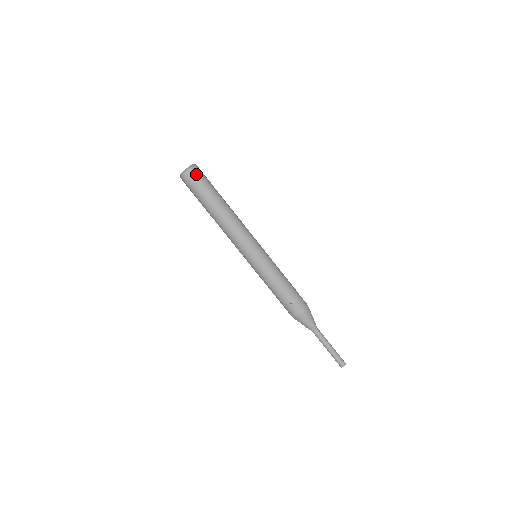
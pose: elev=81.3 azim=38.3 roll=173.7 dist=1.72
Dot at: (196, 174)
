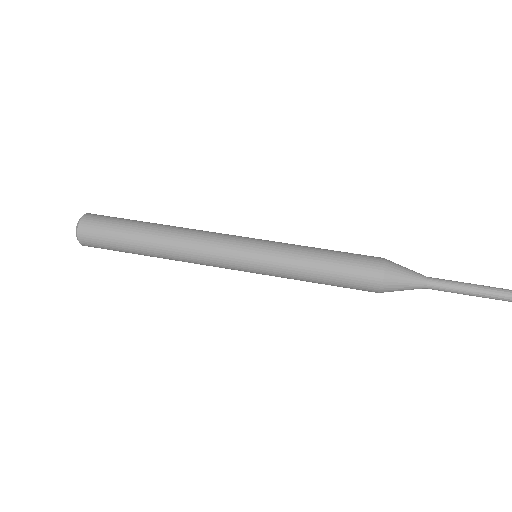
Dot at: occluded
